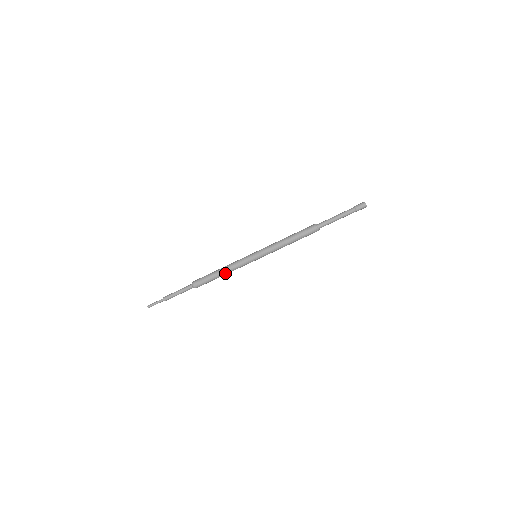
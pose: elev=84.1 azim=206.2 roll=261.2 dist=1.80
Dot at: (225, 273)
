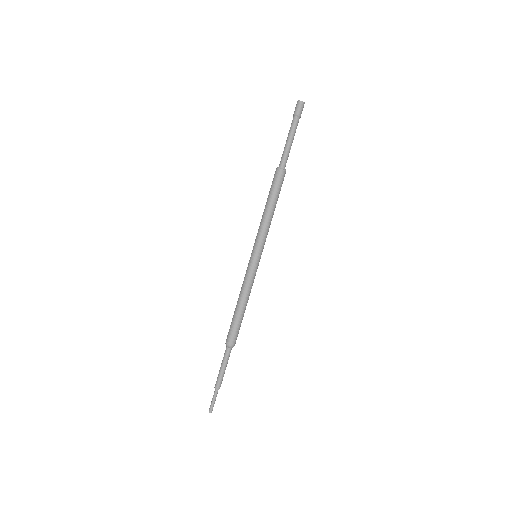
Dot at: (245, 302)
